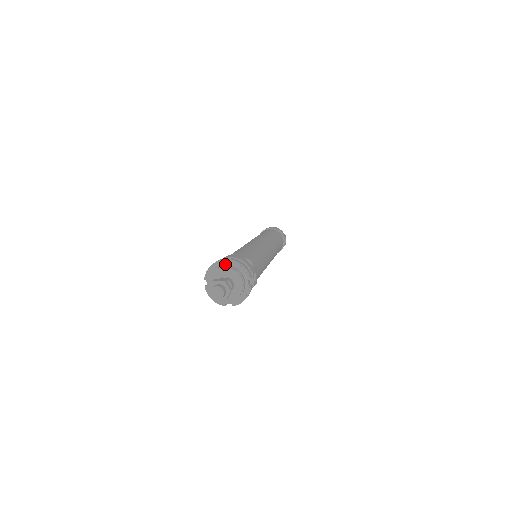
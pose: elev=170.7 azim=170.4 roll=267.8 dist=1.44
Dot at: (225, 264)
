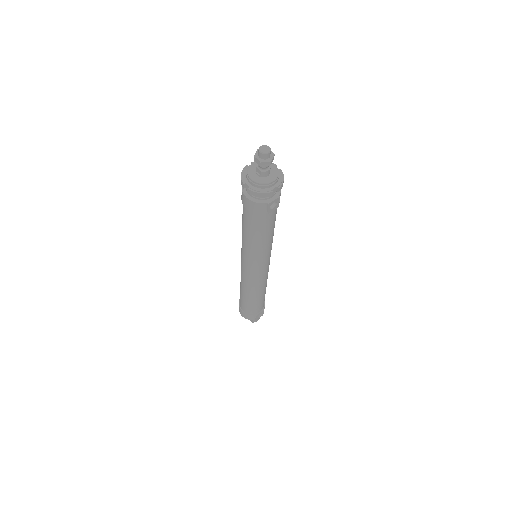
Dot at: occluded
